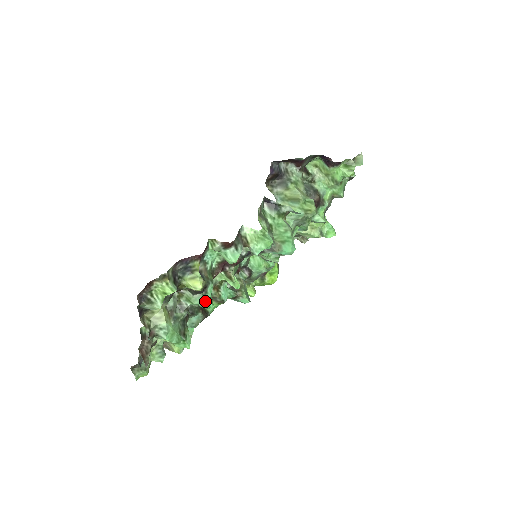
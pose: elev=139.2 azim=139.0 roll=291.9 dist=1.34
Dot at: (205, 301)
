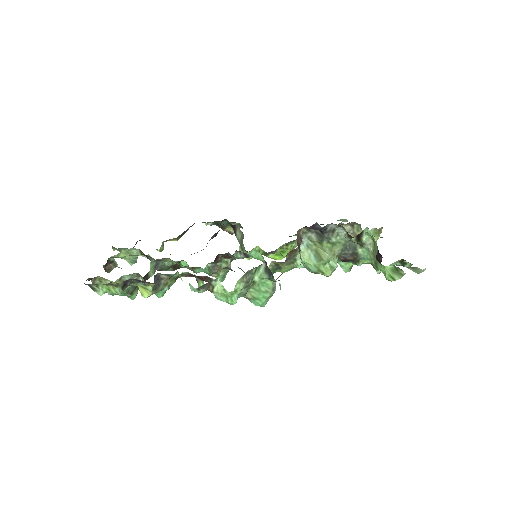
Dot at: (155, 293)
